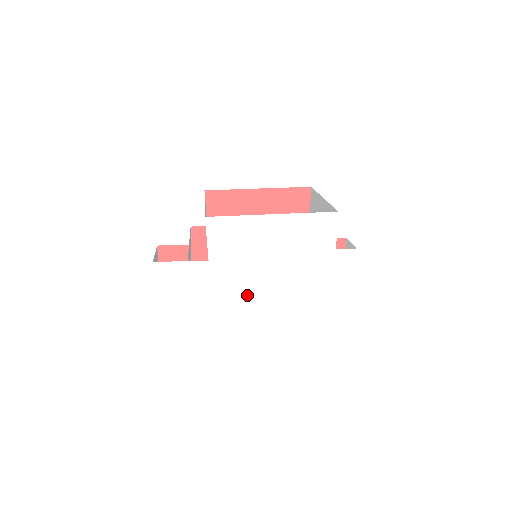
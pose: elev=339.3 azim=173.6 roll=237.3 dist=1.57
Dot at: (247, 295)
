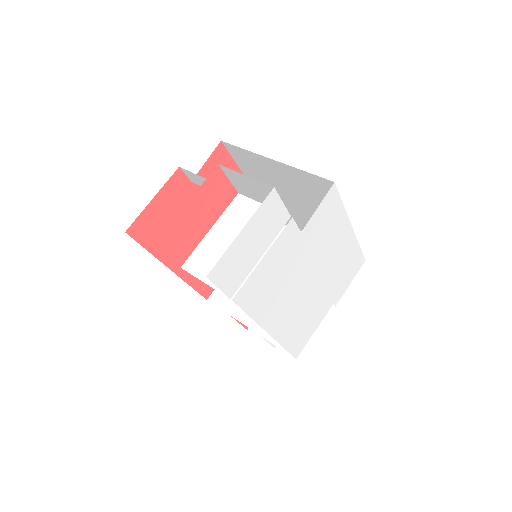
Dot at: (286, 298)
